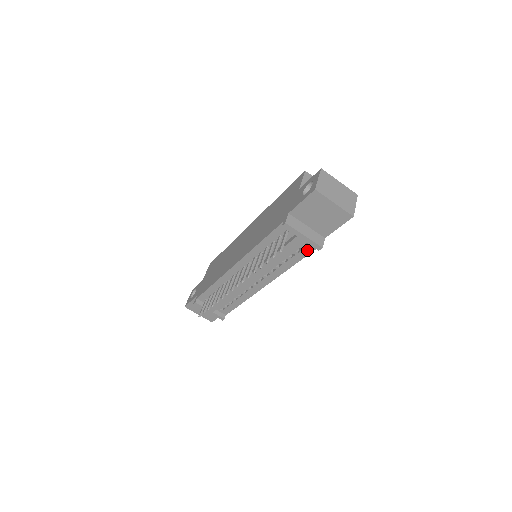
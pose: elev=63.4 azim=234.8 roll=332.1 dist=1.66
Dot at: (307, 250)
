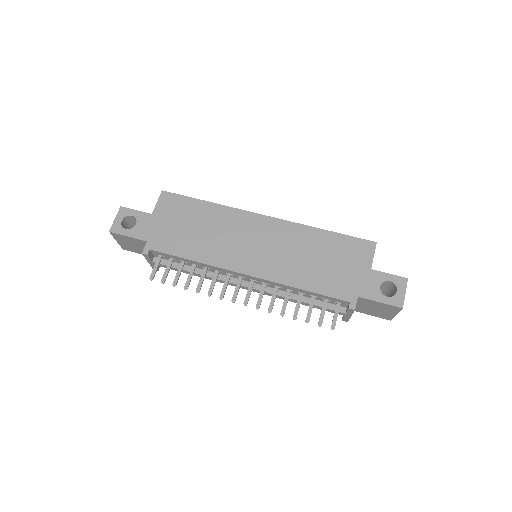
Dot at: occluded
